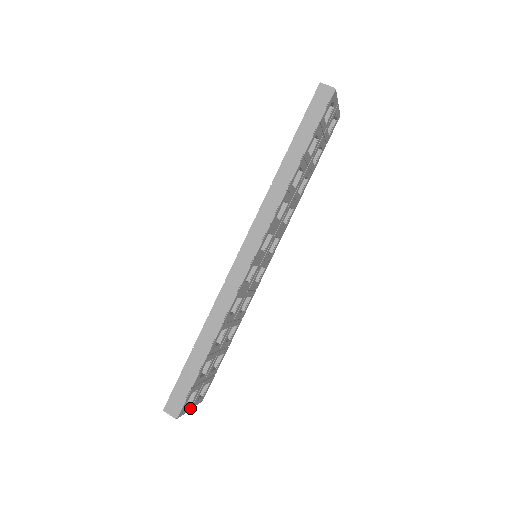
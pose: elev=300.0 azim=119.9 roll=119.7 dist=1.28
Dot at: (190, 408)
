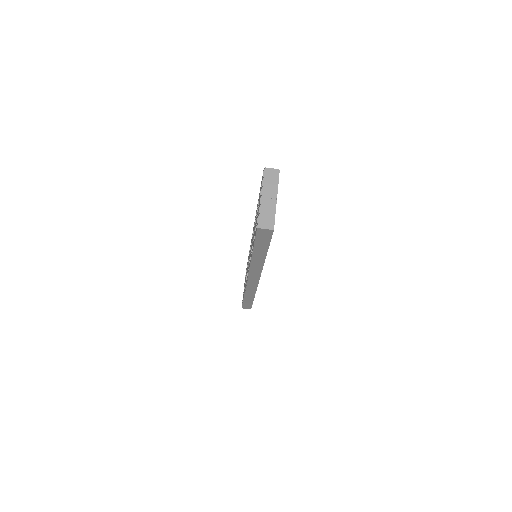
Dot at: occluded
